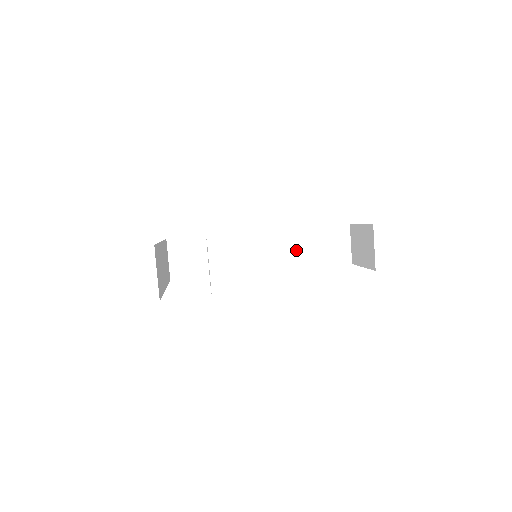
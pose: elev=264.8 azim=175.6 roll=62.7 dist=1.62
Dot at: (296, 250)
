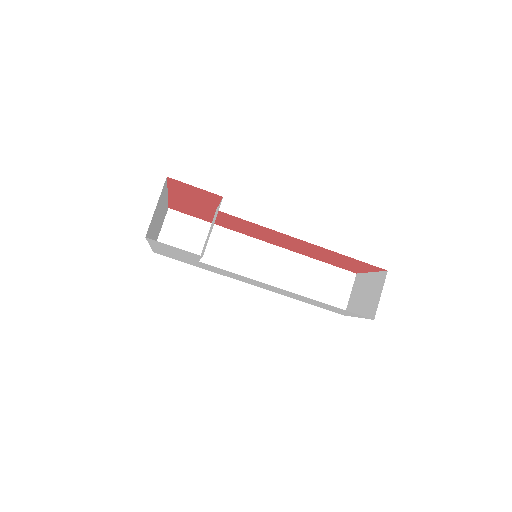
Dot at: (294, 277)
